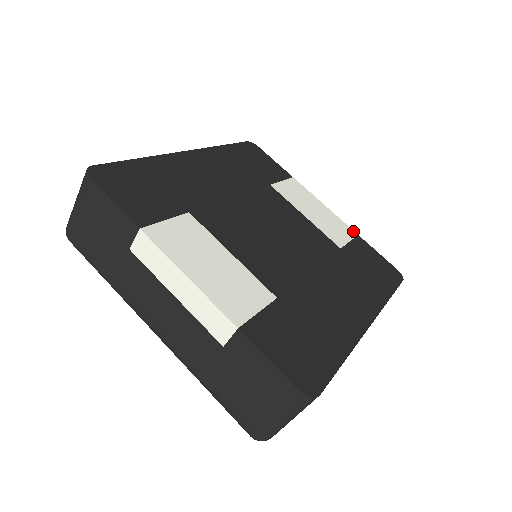
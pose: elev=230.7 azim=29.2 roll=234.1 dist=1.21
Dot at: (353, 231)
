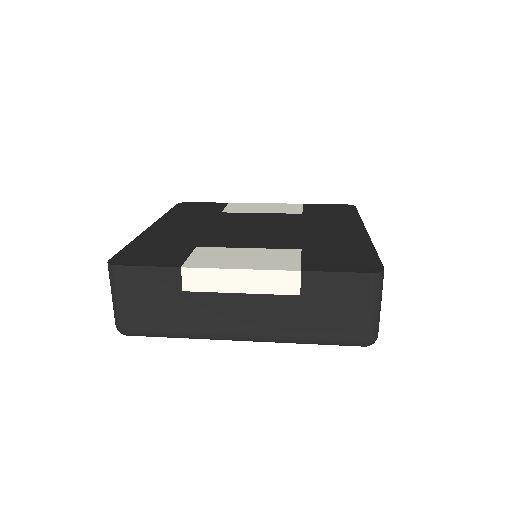
Dot at: (297, 204)
